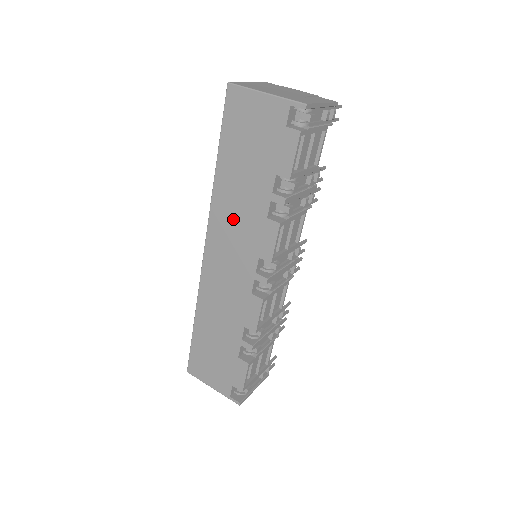
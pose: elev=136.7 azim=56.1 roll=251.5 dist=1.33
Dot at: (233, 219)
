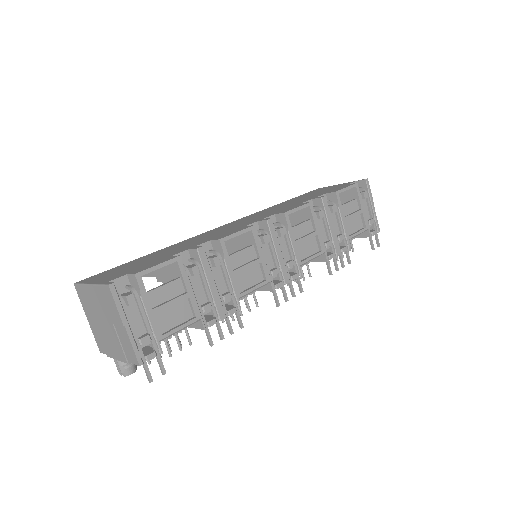
Dot at: occluded
